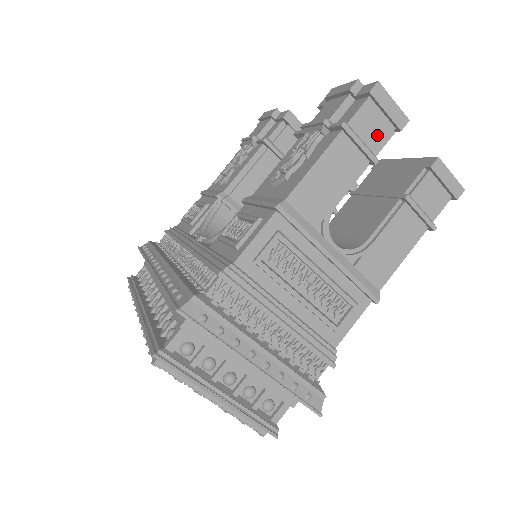
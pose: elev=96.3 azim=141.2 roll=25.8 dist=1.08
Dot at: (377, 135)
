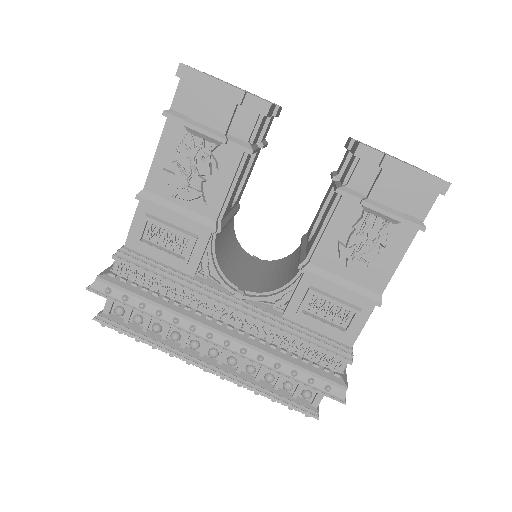
Dot at: occluded
